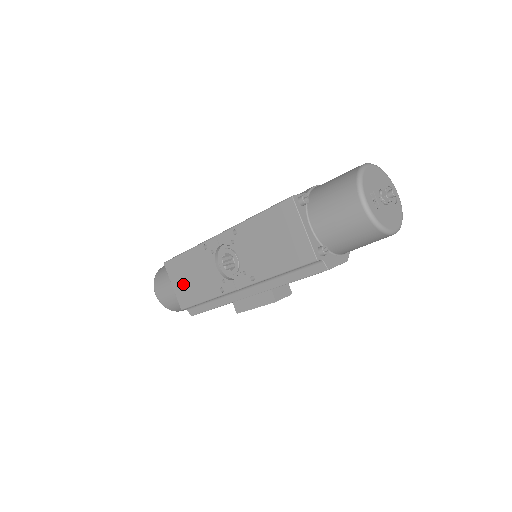
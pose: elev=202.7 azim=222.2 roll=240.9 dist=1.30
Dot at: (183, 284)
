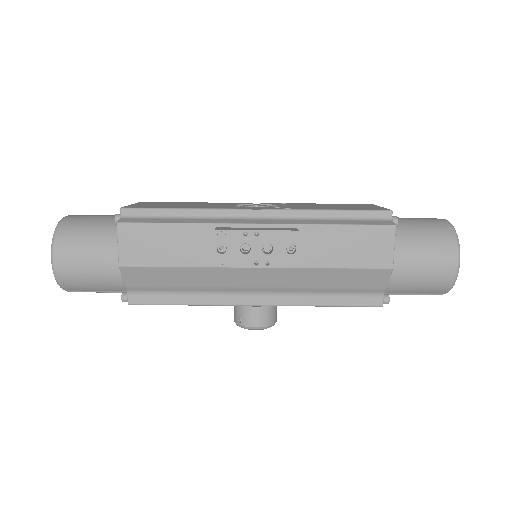
Dot at: (156, 205)
